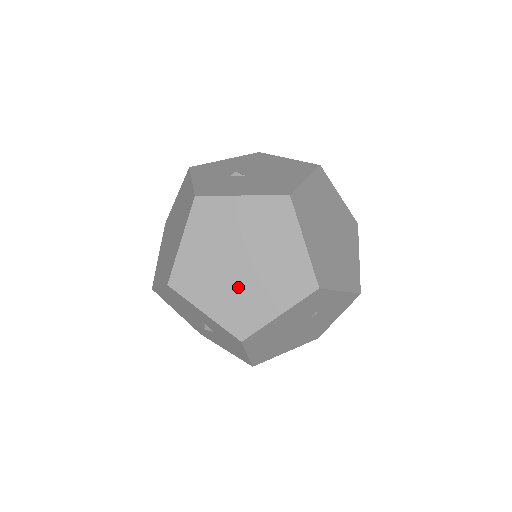
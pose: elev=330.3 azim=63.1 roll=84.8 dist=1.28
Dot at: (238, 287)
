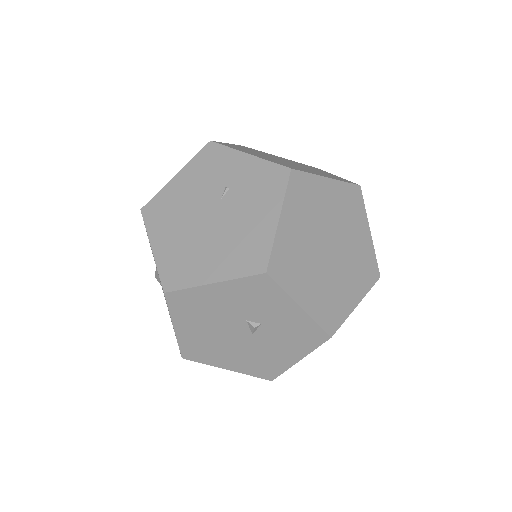
Dot at: occluded
